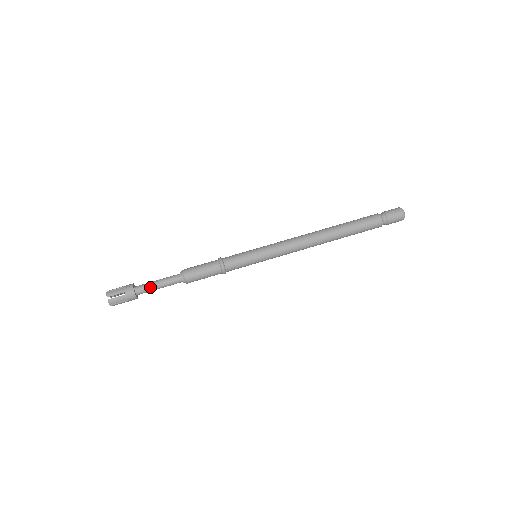
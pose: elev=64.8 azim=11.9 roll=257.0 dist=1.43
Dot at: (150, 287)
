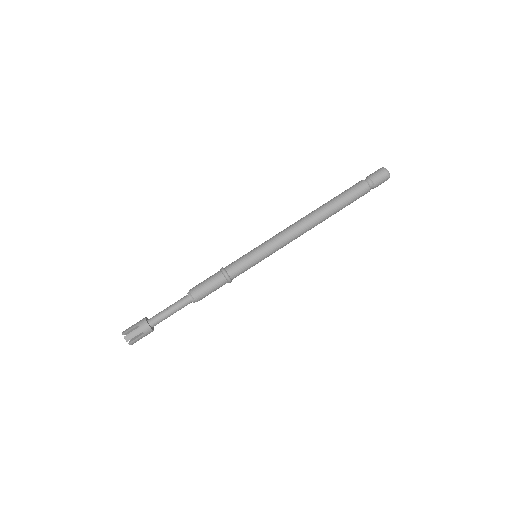
Dot at: (164, 318)
